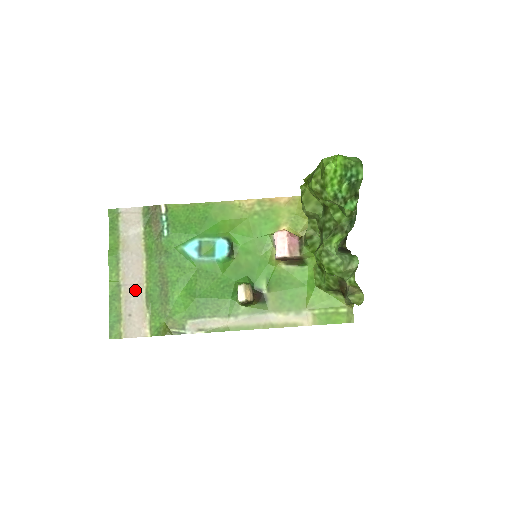
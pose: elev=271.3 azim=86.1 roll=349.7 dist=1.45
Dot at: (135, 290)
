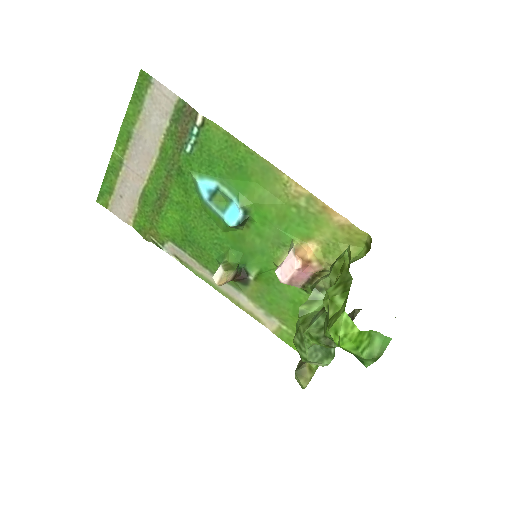
Dot at: (134, 179)
